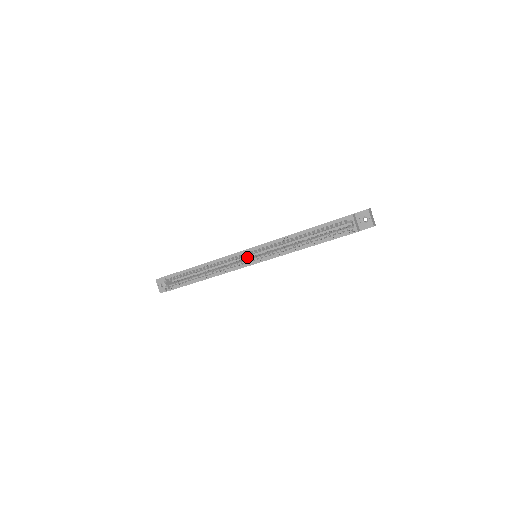
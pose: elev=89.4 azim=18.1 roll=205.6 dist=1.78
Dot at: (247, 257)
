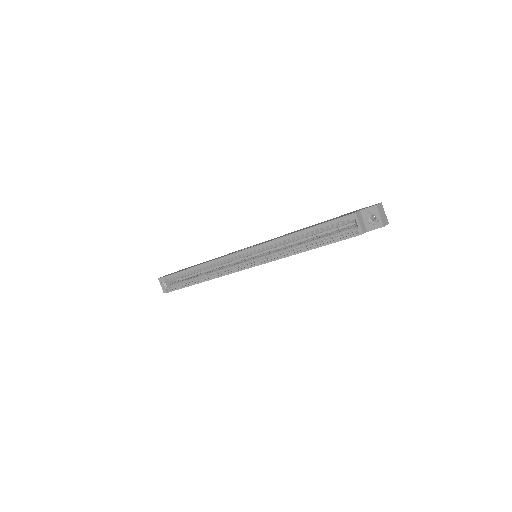
Dot at: (246, 257)
